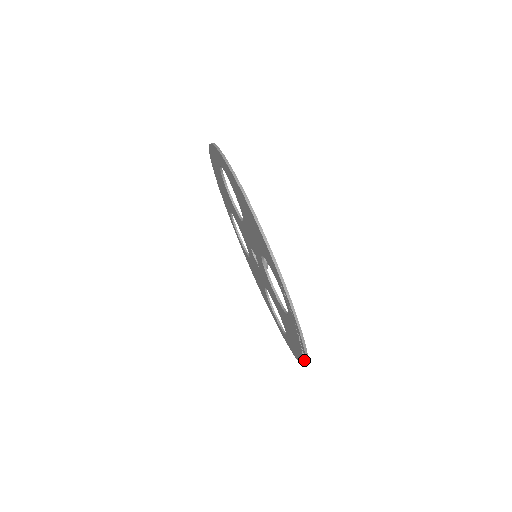
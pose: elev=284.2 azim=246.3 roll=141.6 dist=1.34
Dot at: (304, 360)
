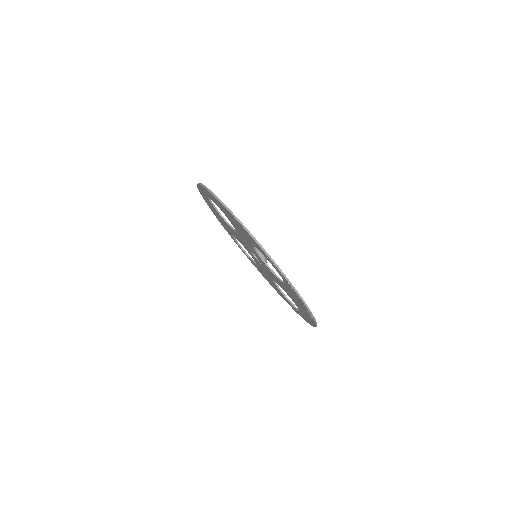
Dot at: occluded
